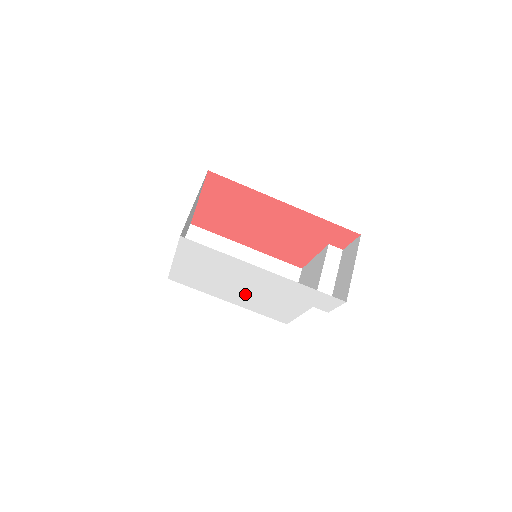
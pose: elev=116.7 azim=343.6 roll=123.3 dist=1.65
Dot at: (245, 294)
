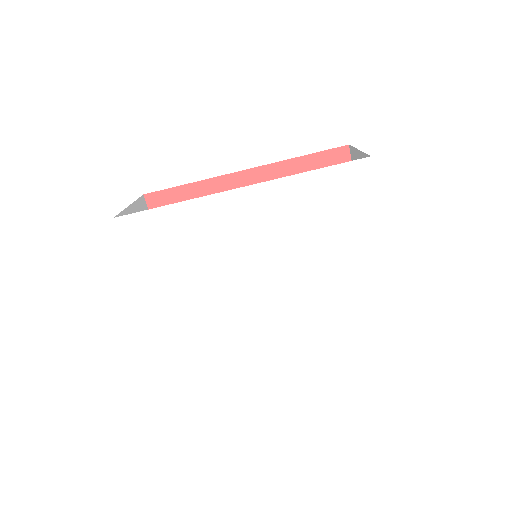
Dot at: (268, 299)
